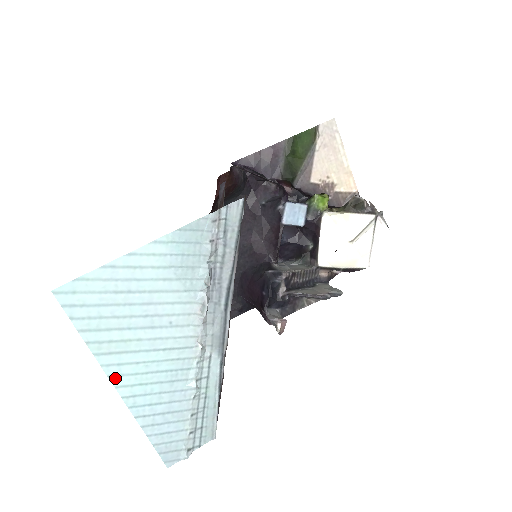
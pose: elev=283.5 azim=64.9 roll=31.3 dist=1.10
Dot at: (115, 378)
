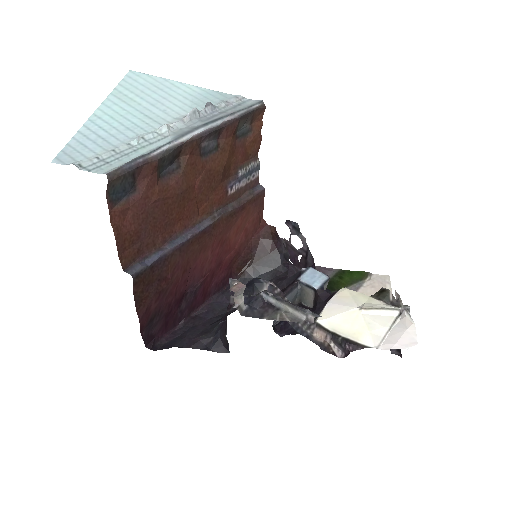
Dot at: (104, 106)
